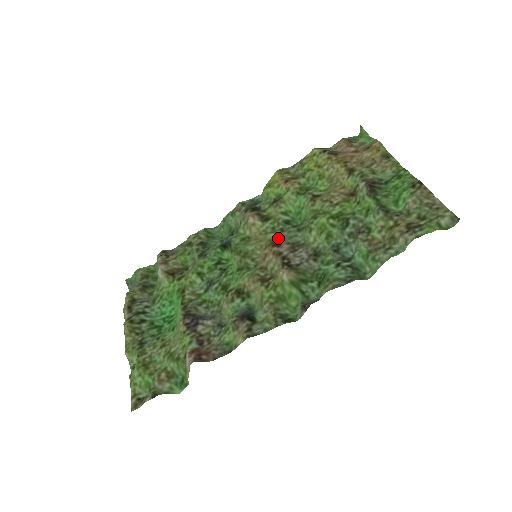
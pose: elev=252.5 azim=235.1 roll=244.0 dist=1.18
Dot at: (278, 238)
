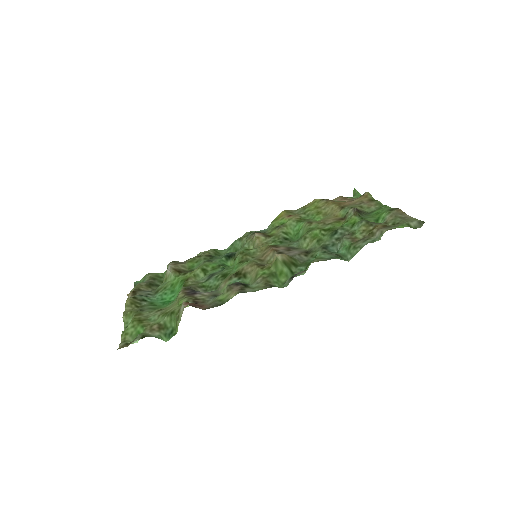
Dot at: (277, 245)
